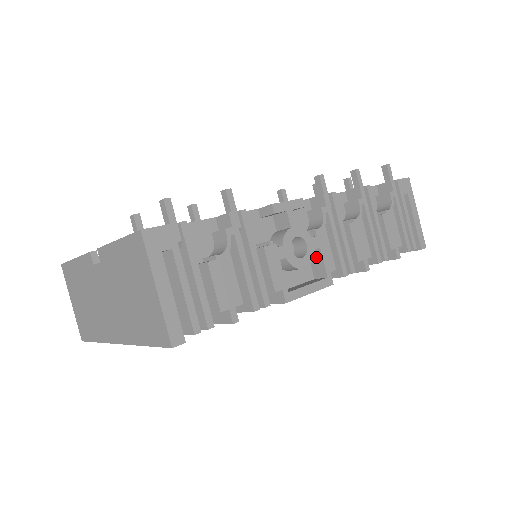
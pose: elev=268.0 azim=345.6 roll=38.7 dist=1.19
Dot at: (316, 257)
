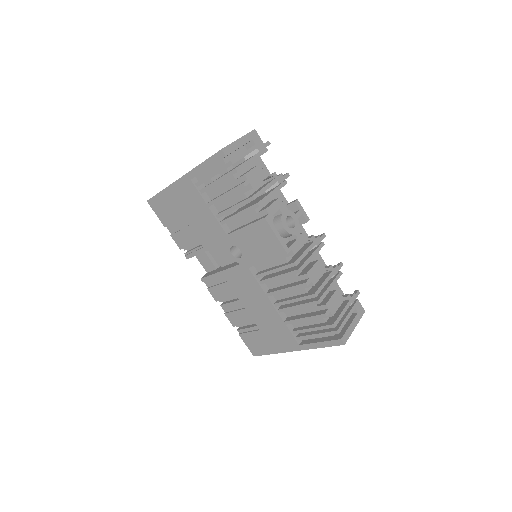
Dot at: (291, 242)
